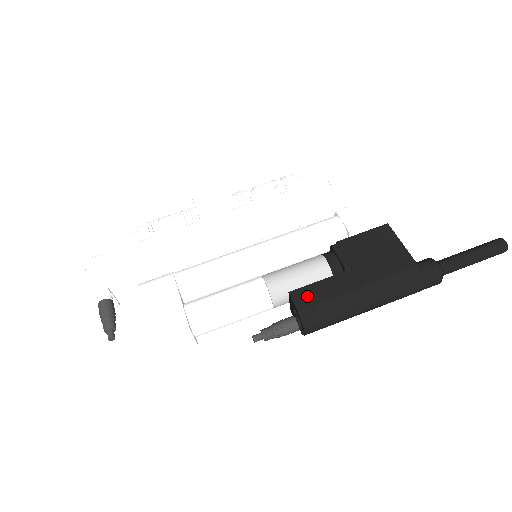
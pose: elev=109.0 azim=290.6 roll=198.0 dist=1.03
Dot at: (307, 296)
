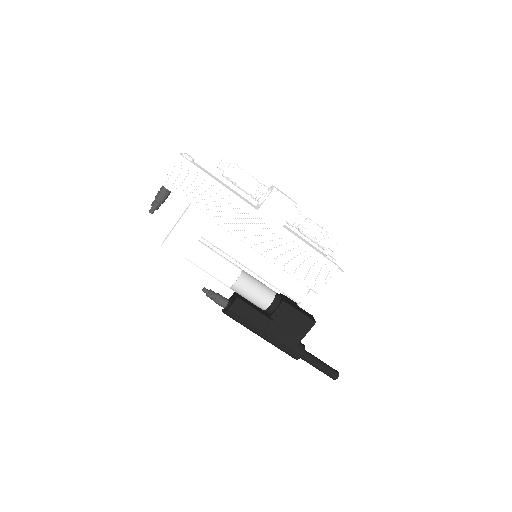
Dot at: (241, 308)
